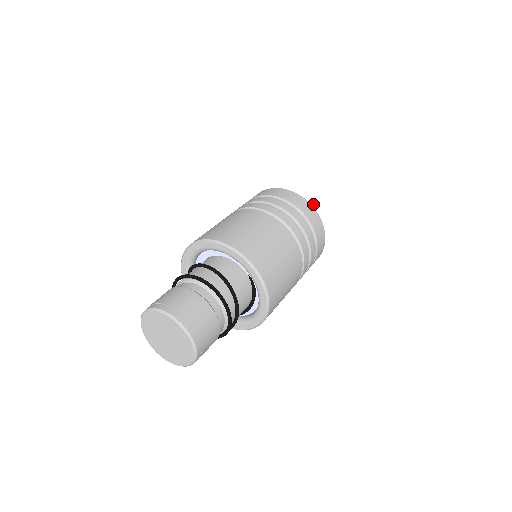
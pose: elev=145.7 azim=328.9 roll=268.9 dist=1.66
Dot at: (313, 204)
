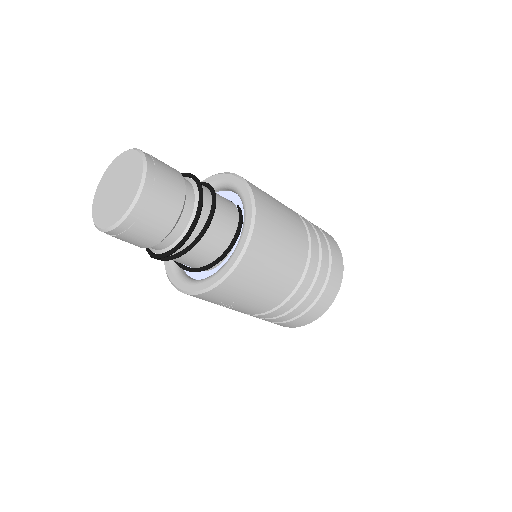
Dot at: occluded
